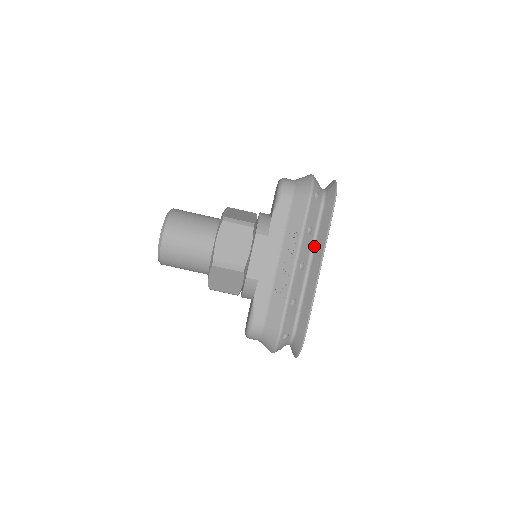
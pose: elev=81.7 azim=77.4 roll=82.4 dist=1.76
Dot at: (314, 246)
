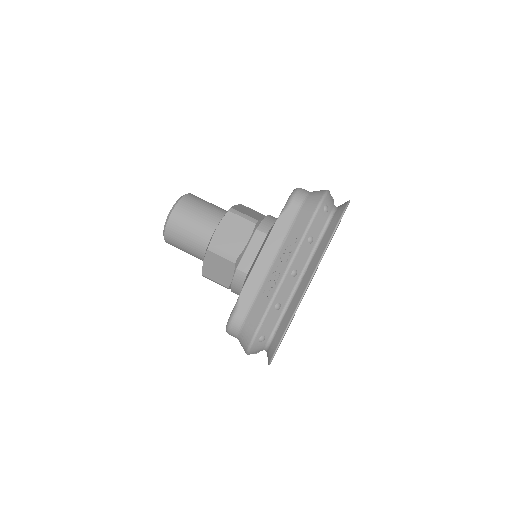
Dot at: (312, 257)
